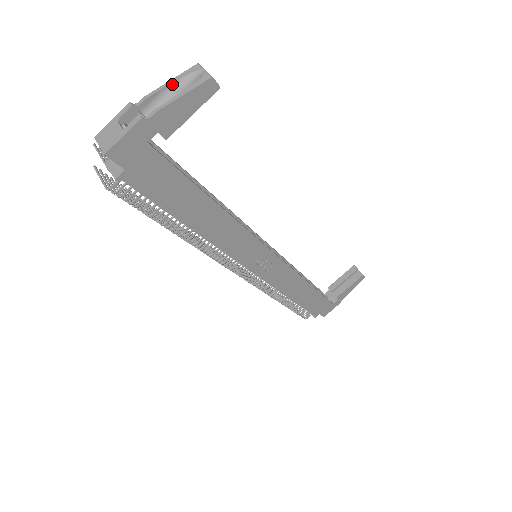
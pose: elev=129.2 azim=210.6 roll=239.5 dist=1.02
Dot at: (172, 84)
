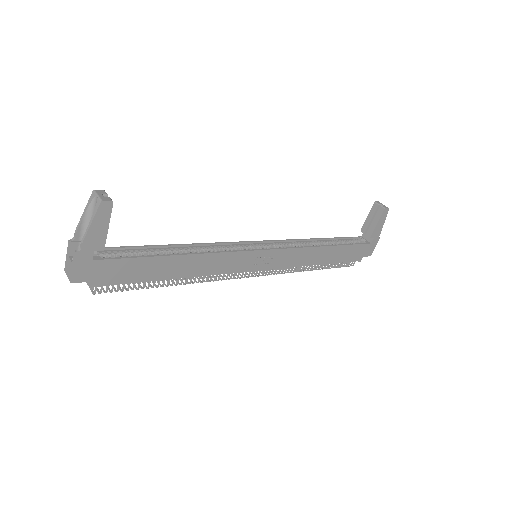
Dot at: (85, 214)
